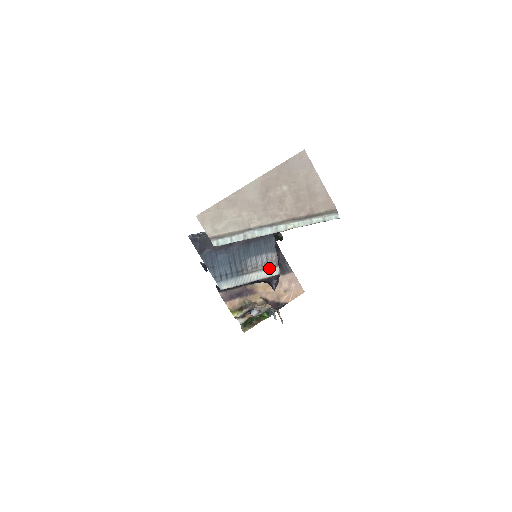
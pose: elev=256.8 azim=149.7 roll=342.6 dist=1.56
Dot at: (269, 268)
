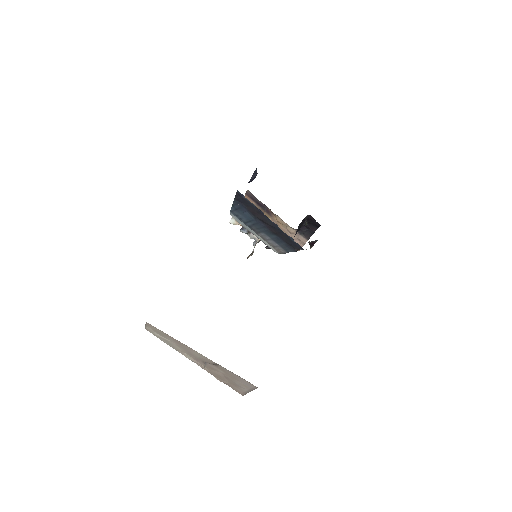
Dot at: (273, 247)
